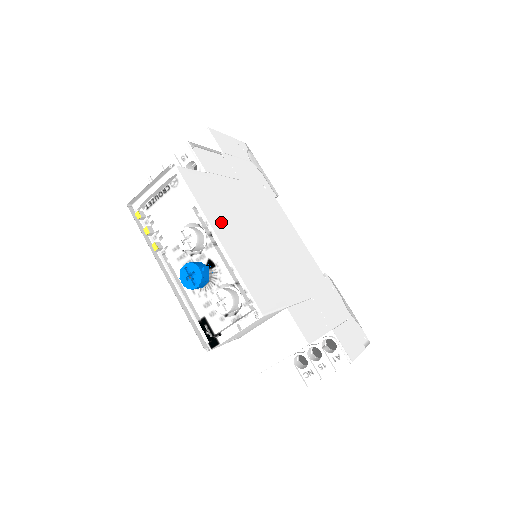
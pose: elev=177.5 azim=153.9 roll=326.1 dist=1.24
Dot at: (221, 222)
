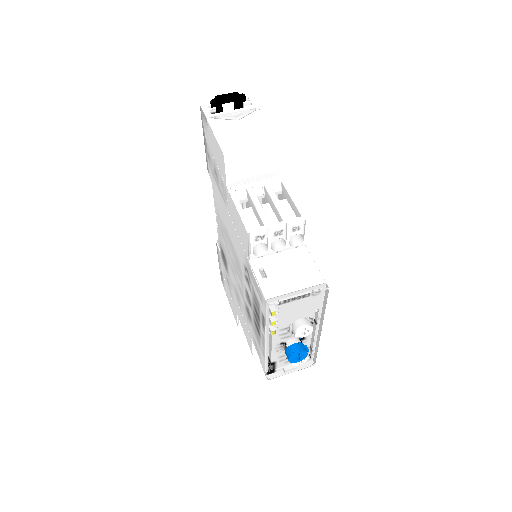
Dot at: occluded
